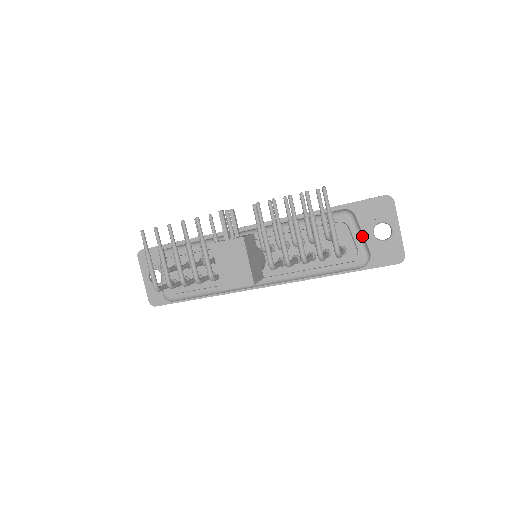
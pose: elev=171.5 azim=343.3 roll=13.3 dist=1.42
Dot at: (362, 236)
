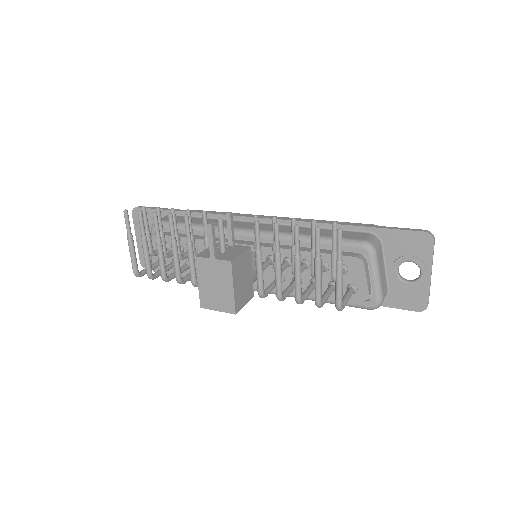
Dot at: (381, 274)
